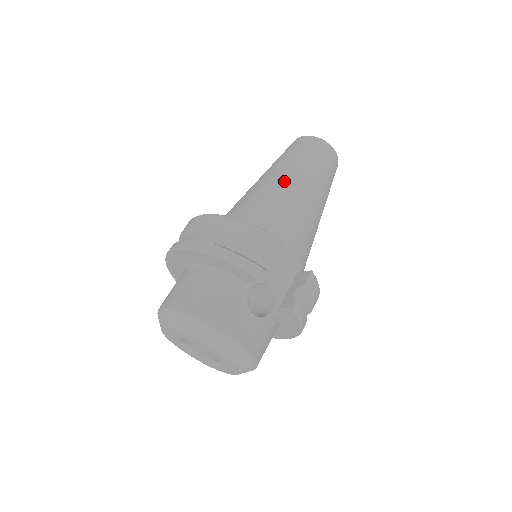
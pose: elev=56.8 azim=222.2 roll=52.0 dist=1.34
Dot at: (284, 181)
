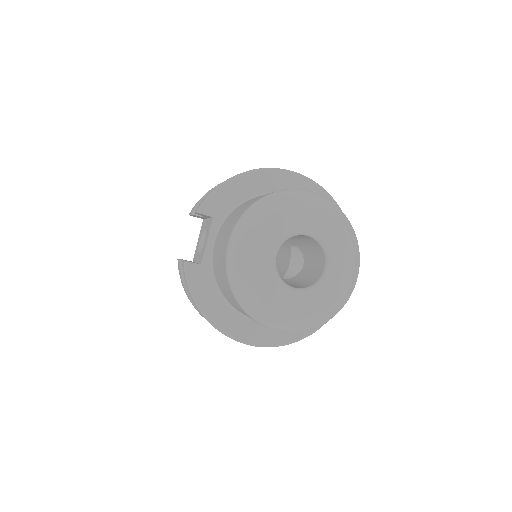
Dot at: occluded
